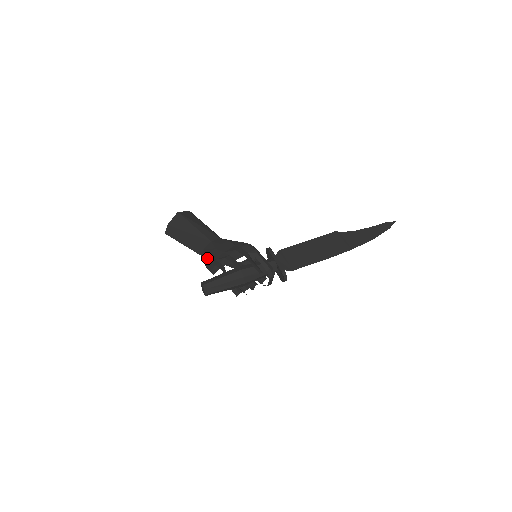
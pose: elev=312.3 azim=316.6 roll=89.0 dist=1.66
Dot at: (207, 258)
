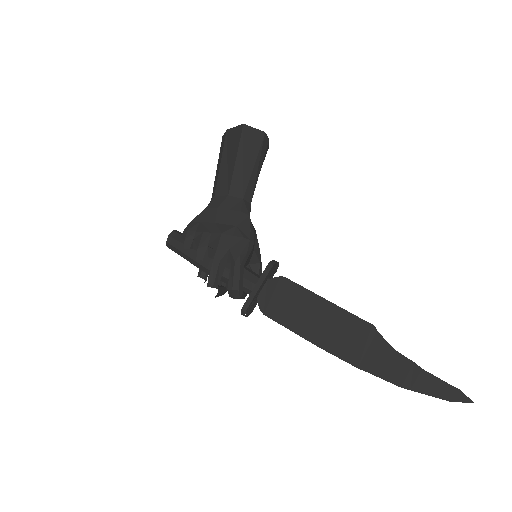
Dot at: (202, 211)
